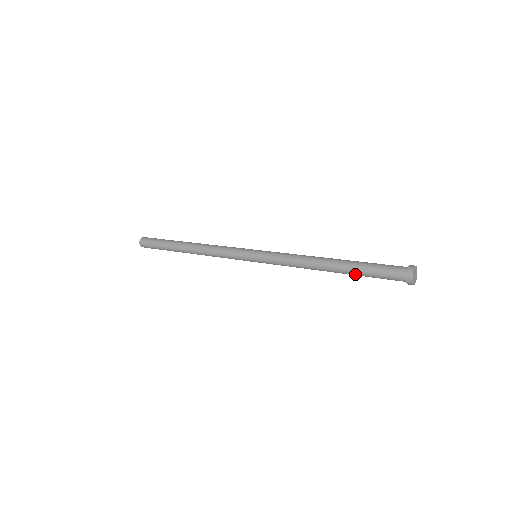
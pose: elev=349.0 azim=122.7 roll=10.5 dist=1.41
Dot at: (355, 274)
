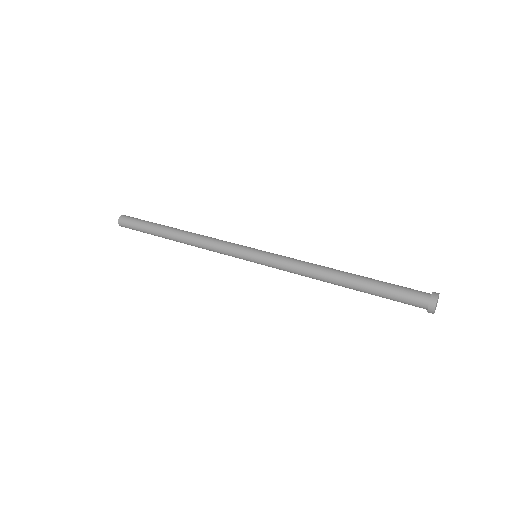
Dot at: occluded
